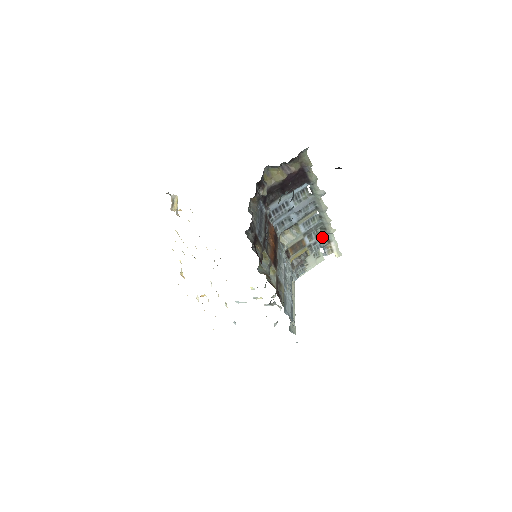
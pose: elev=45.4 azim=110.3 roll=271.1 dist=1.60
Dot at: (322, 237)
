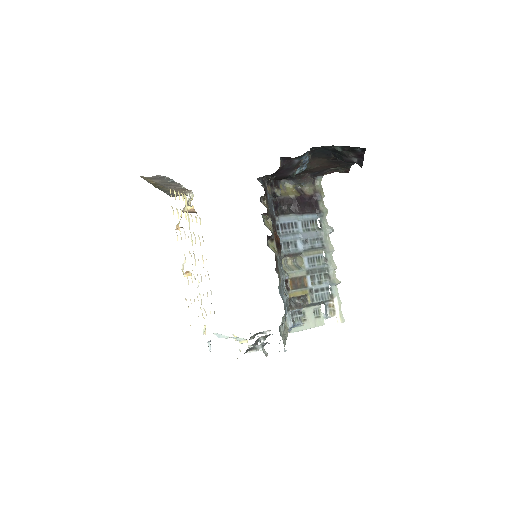
Dot at: (325, 288)
